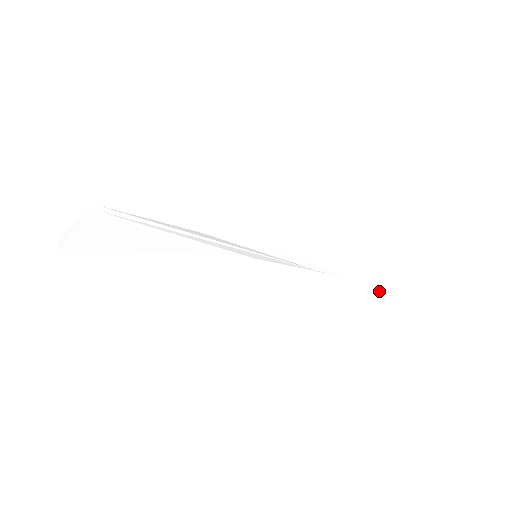
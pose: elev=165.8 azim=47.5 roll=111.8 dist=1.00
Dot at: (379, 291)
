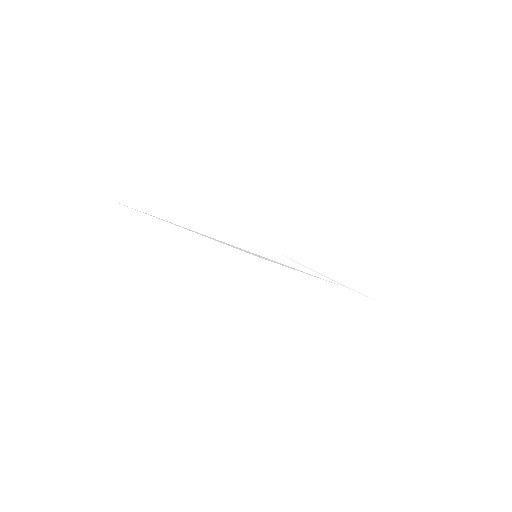
Dot at: (418, 322)
